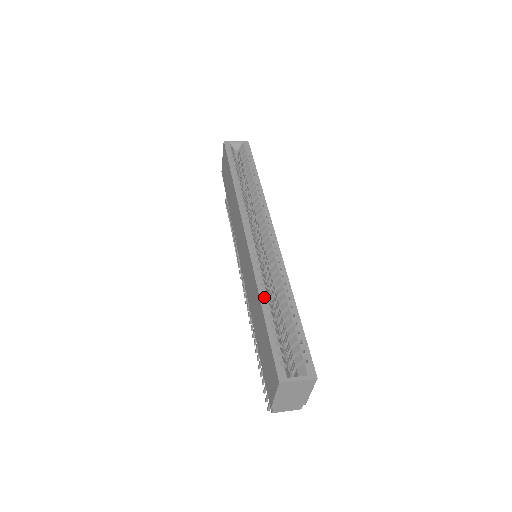
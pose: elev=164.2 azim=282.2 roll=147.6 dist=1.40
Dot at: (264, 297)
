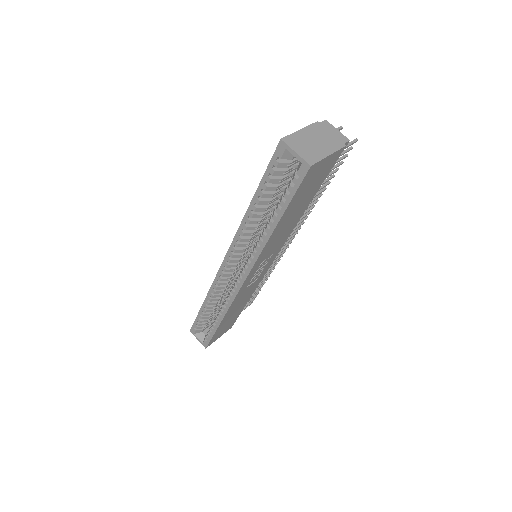
Dot at: (206, 303)
